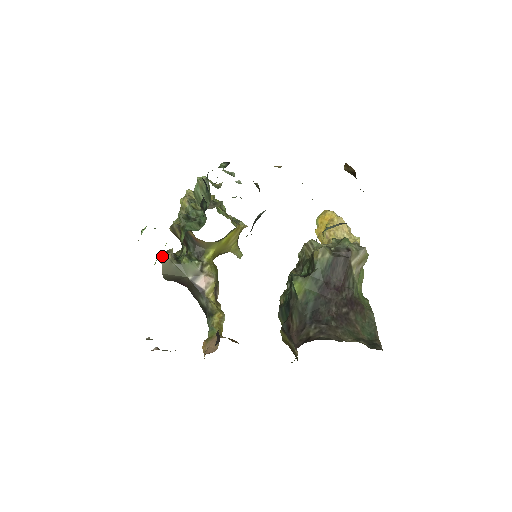
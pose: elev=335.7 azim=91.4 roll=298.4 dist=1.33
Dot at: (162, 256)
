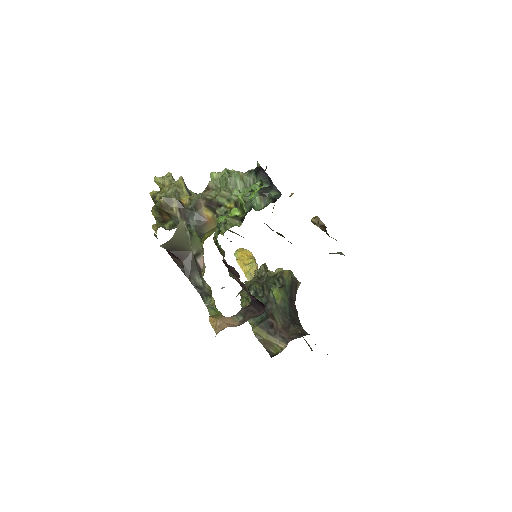
Dot at: (181, 219)
